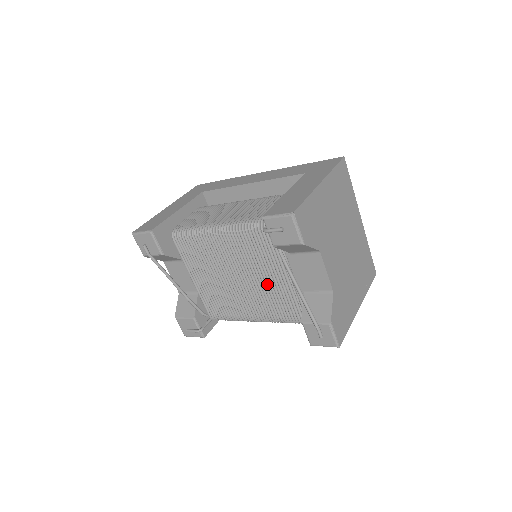
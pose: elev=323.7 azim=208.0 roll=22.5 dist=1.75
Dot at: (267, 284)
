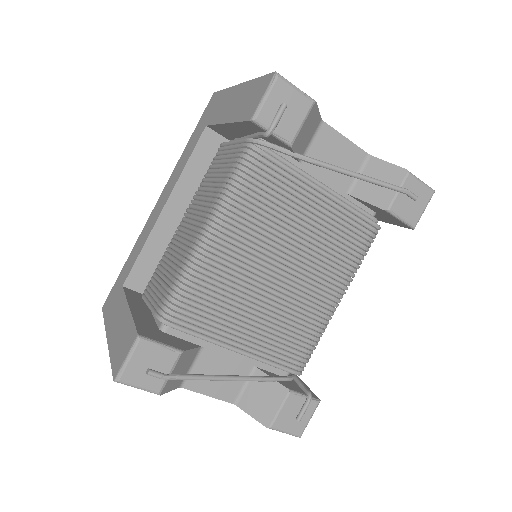
Dot at: (314, 229)
